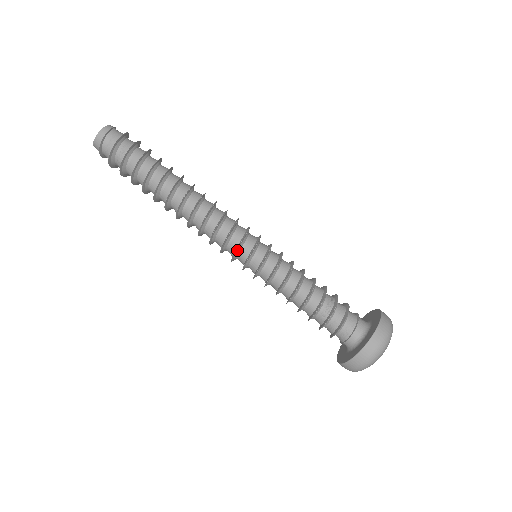
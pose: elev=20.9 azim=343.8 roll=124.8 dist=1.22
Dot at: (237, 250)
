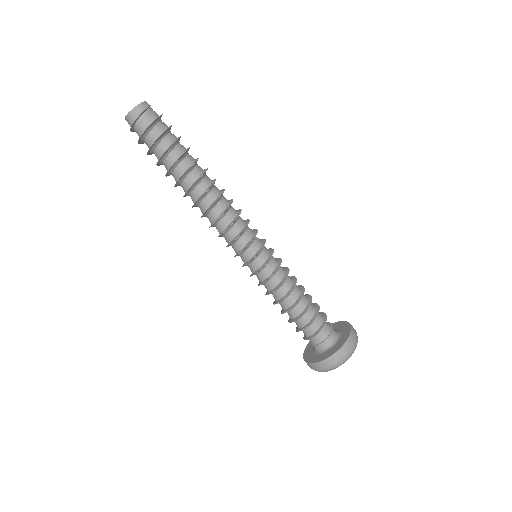
Dot at: (250, 243)
